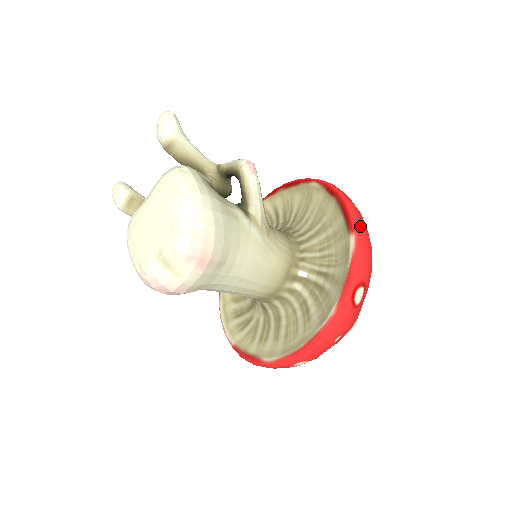
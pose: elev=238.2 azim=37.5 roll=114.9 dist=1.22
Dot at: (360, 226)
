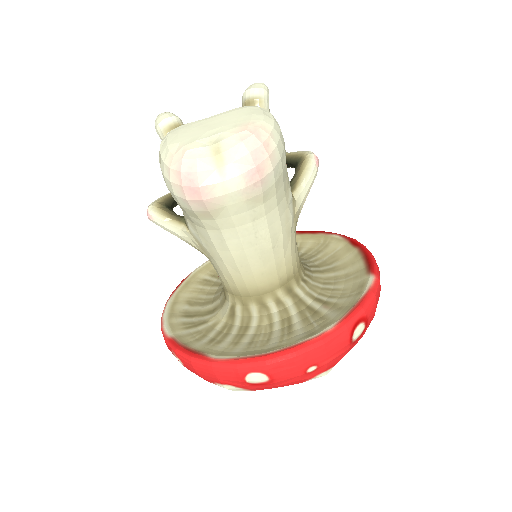
Dot at: occluded
